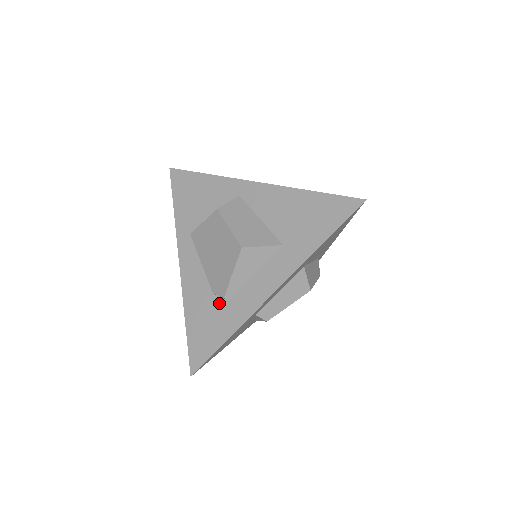
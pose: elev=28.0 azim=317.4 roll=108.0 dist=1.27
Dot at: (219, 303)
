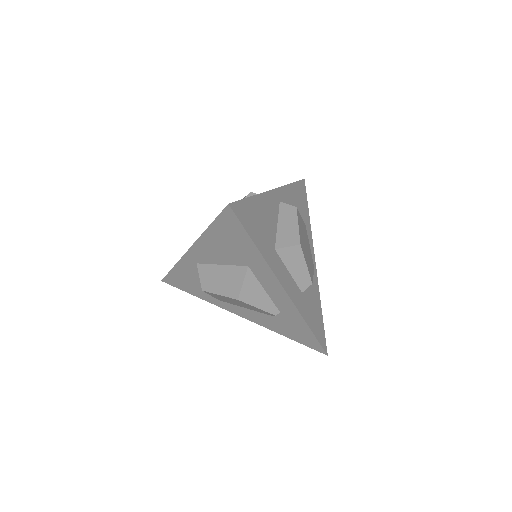
Dot at: (279, 317)
